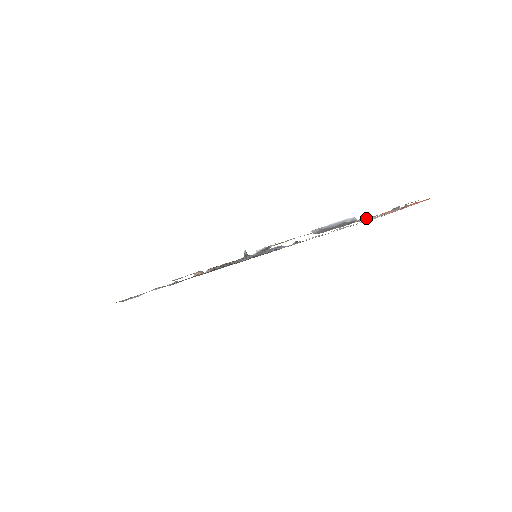
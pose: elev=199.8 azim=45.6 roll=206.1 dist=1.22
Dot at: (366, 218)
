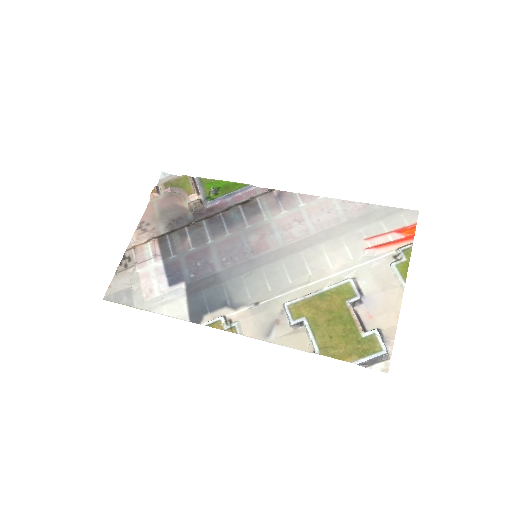
Dot at: (384, 317)
